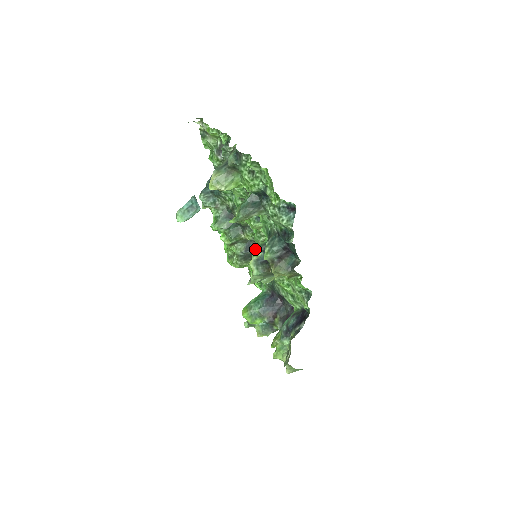
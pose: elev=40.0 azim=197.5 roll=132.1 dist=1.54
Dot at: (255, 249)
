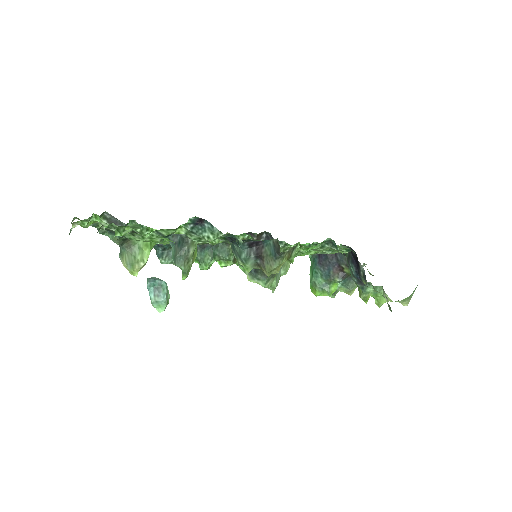
Dot at: (238, 265)
